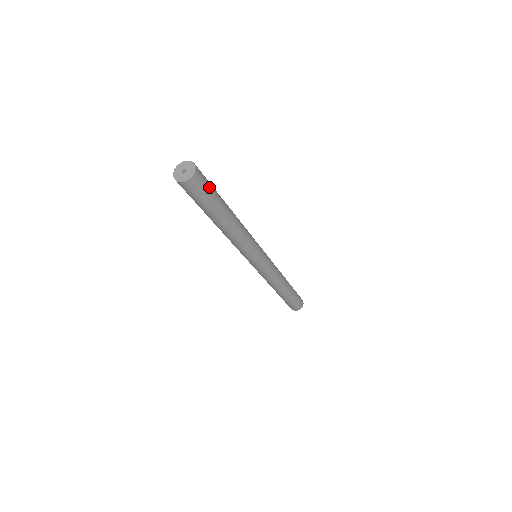
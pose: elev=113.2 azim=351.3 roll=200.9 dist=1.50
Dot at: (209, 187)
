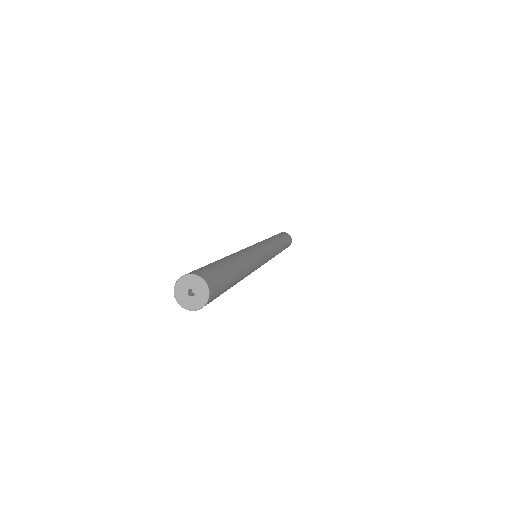
Dot at: (215, 298)
